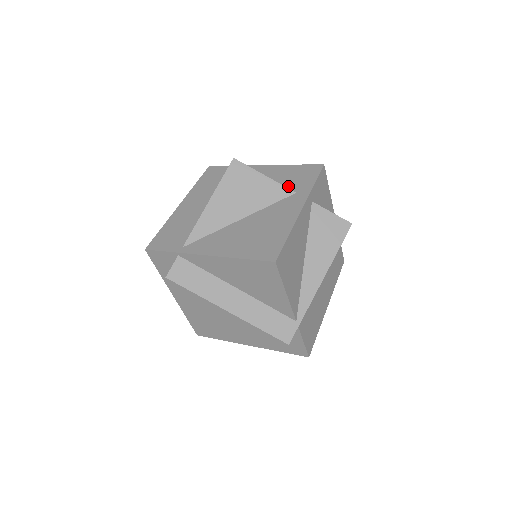
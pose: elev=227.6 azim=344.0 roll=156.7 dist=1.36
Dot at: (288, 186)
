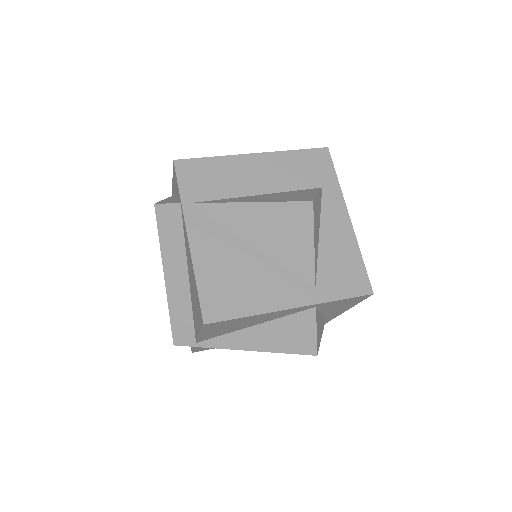
Dot at: (323, 270)
